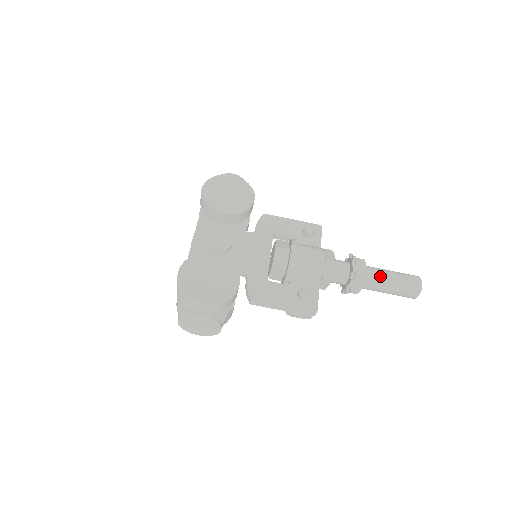
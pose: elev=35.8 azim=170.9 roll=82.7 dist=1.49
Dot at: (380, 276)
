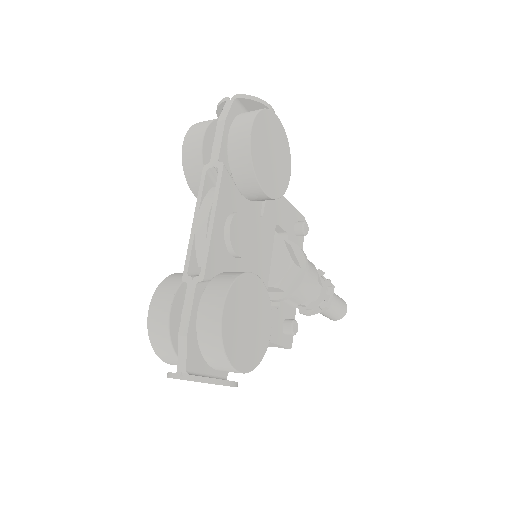
Dot at: (332, 303)
